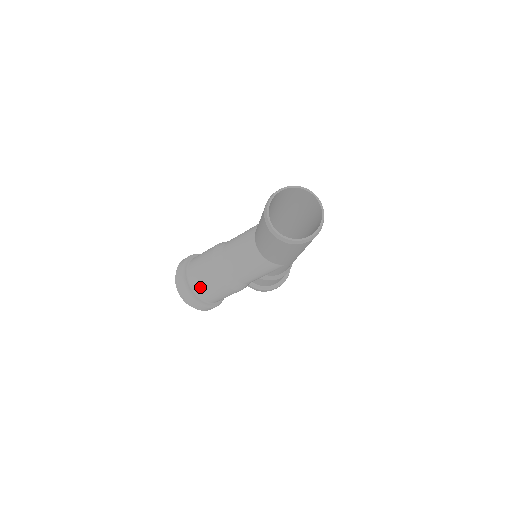
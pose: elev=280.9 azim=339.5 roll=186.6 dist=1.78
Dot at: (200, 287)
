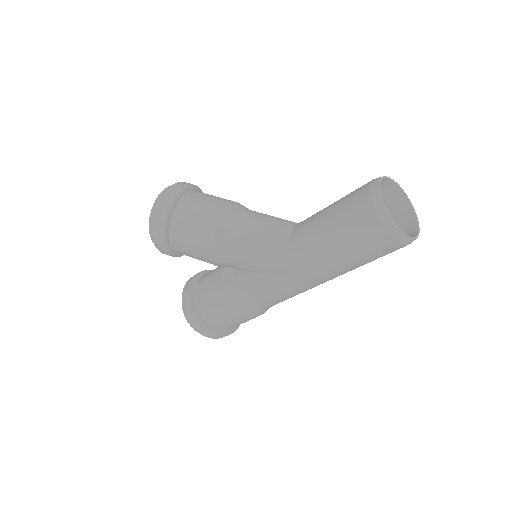
Dot at: (192, 203)
